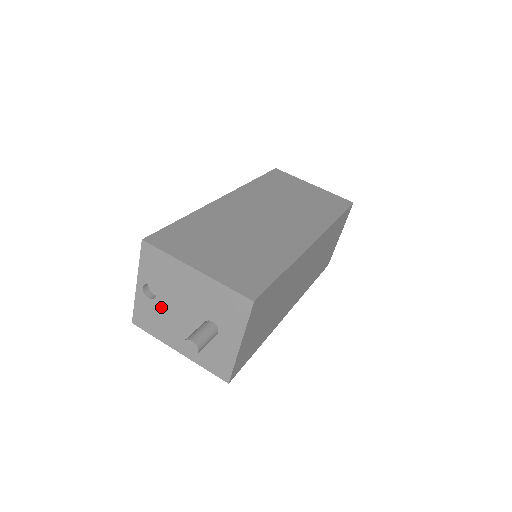
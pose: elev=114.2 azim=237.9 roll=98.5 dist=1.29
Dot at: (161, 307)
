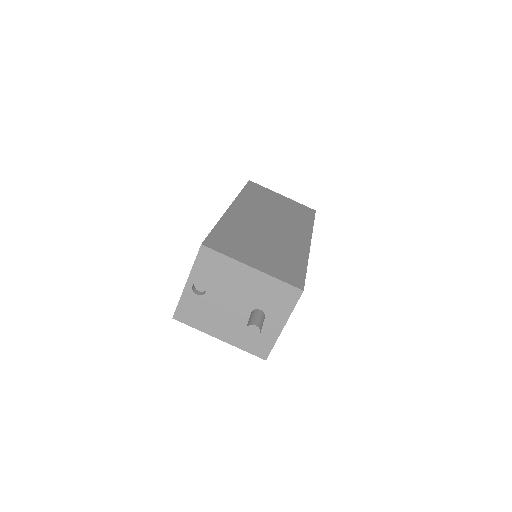
Dot at: (209, 302)
